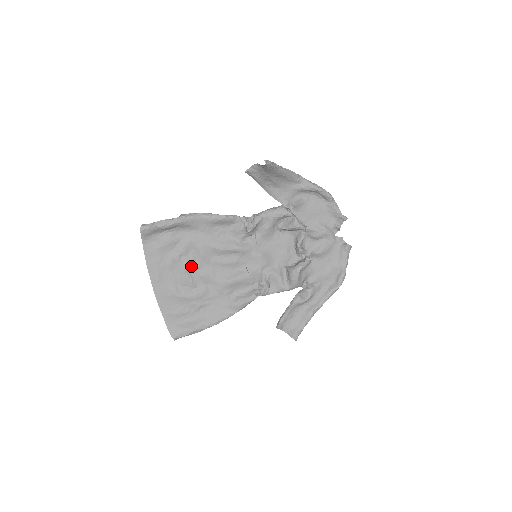
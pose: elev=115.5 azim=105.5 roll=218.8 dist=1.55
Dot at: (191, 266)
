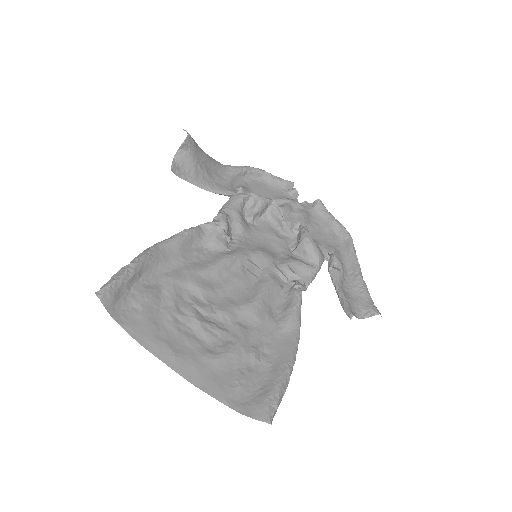
Dot at: (200, 311)
